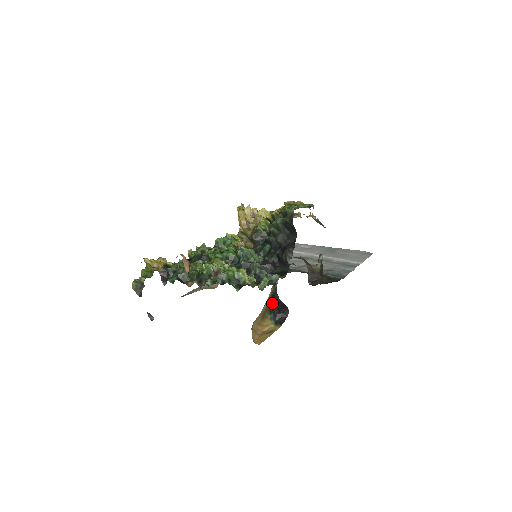
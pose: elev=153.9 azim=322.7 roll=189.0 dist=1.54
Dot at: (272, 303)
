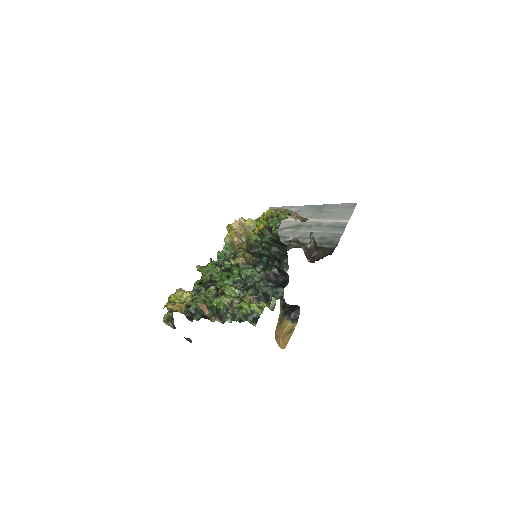
Dot at: (284, 309)
